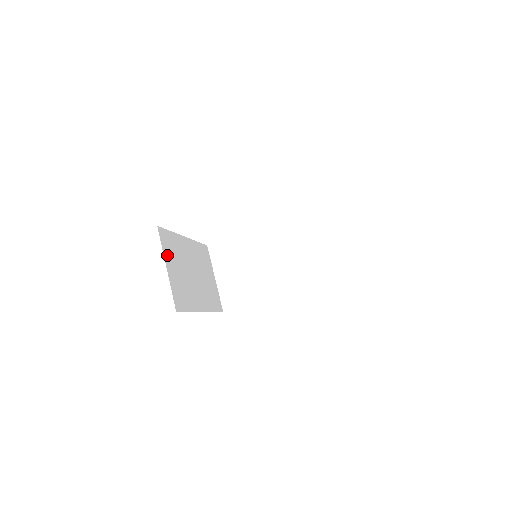
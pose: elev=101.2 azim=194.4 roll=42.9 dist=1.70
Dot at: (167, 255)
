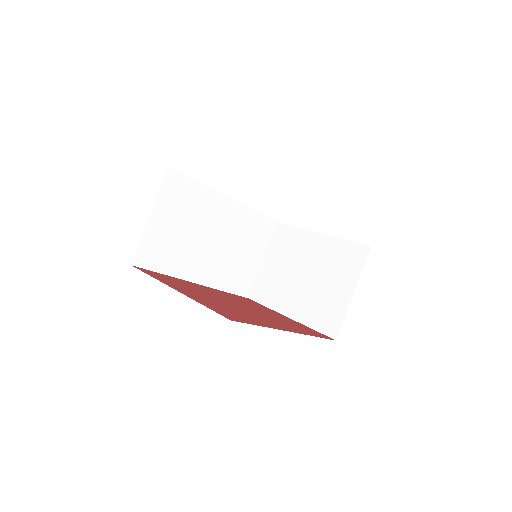
Dot at: occluded
